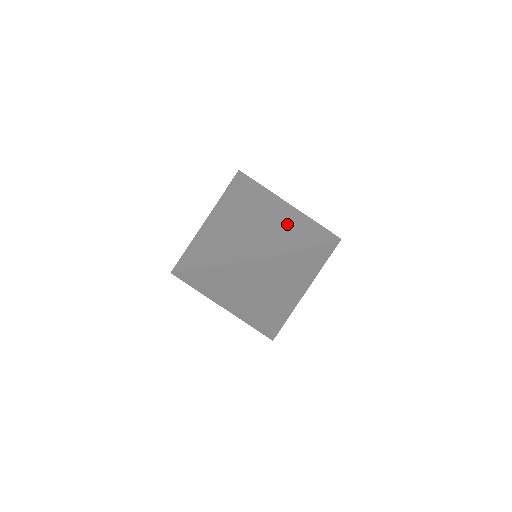
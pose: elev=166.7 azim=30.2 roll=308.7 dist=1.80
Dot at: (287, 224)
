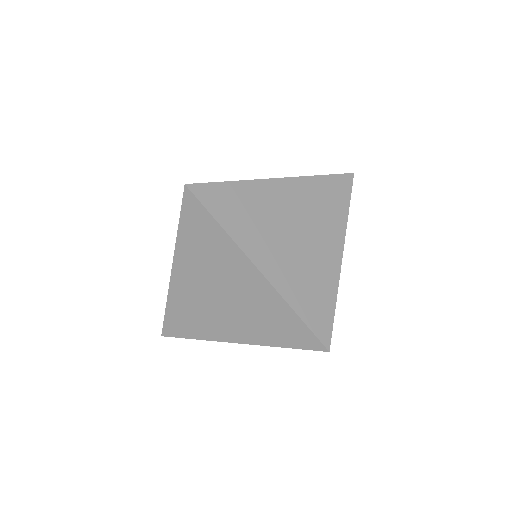
Dot at: (295, 244)
